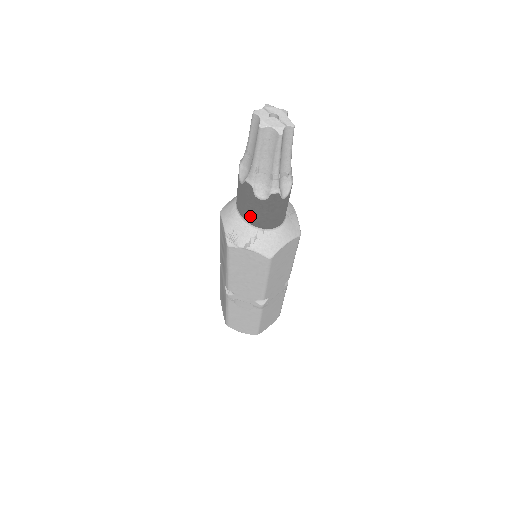
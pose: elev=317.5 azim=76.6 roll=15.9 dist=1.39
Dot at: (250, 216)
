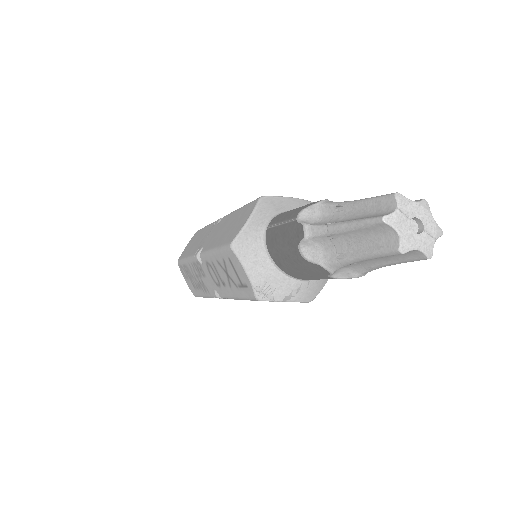
Dot at: (299, 276)
